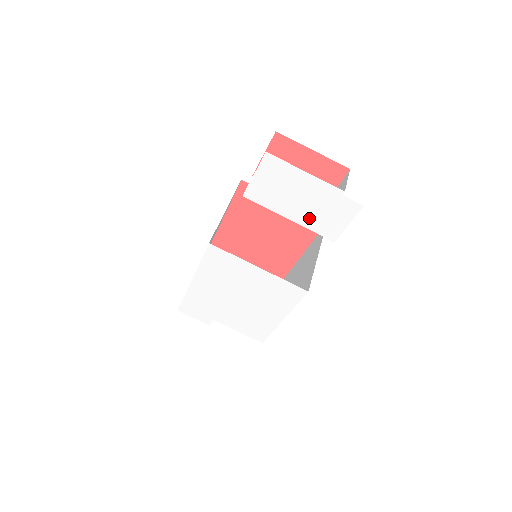
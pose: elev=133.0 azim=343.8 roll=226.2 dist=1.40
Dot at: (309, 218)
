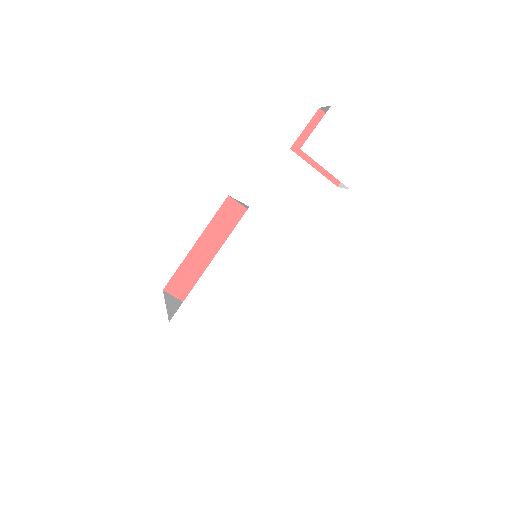
Dot at: (349, 174)
